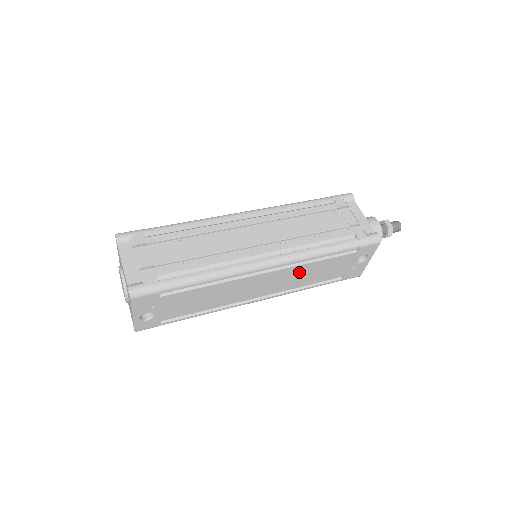
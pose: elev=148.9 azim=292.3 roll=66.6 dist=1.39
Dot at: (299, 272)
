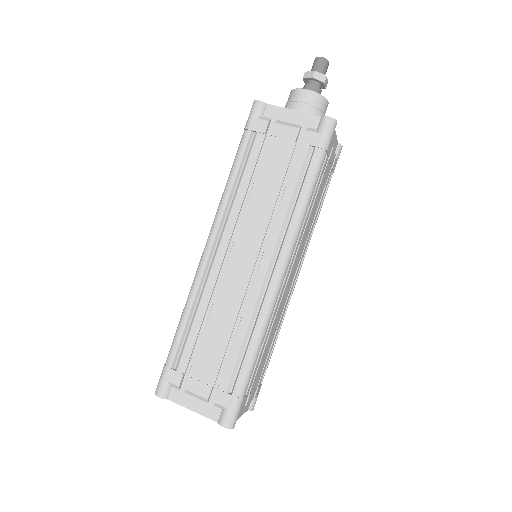
Dot at: occluded
